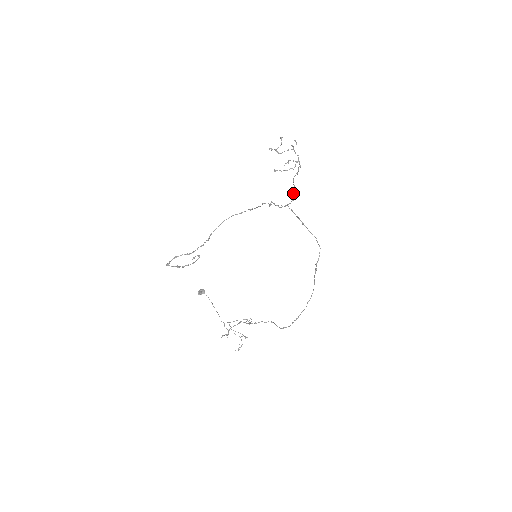
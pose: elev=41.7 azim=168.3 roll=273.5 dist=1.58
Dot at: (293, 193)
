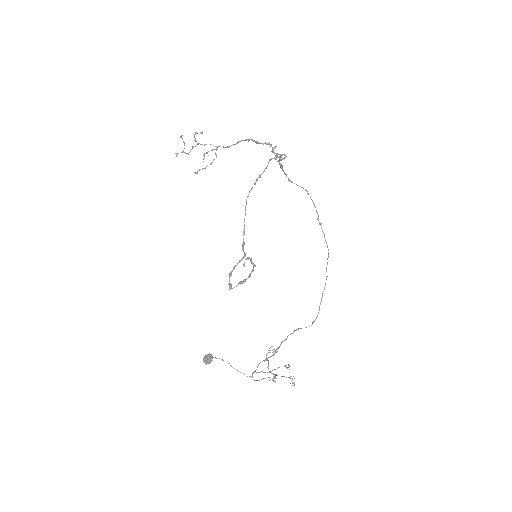
Dot at: (273, 148)
